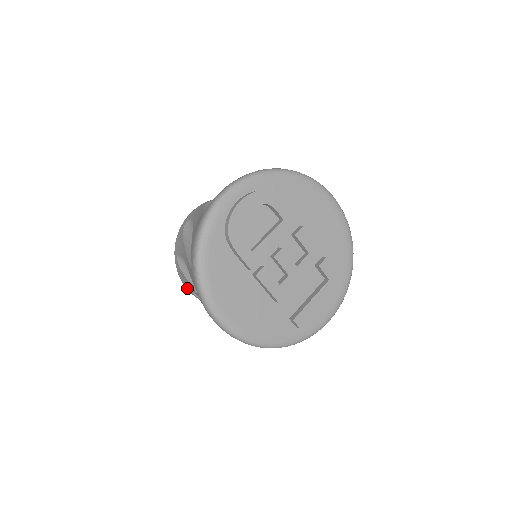
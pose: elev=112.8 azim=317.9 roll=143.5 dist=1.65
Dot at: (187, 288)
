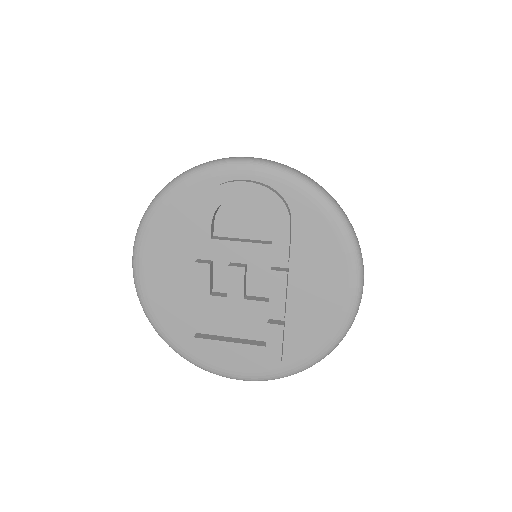
Dot at: occluded
